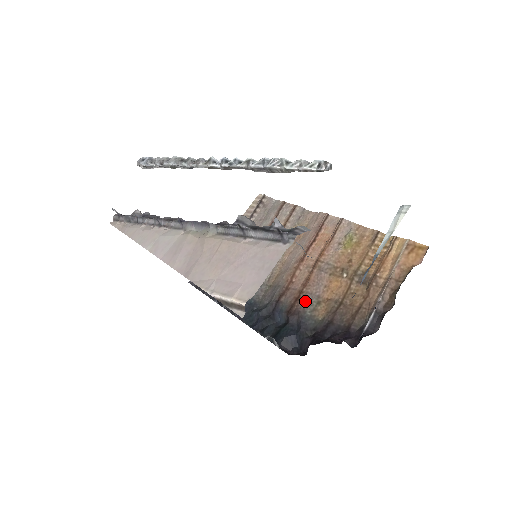
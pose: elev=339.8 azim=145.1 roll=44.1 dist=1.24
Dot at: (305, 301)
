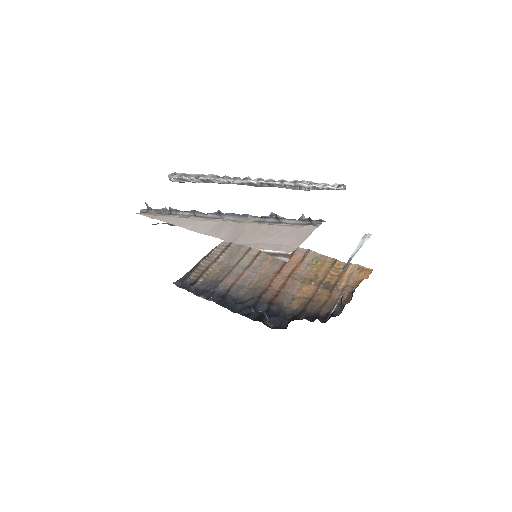
Dot at: (283, 297)
